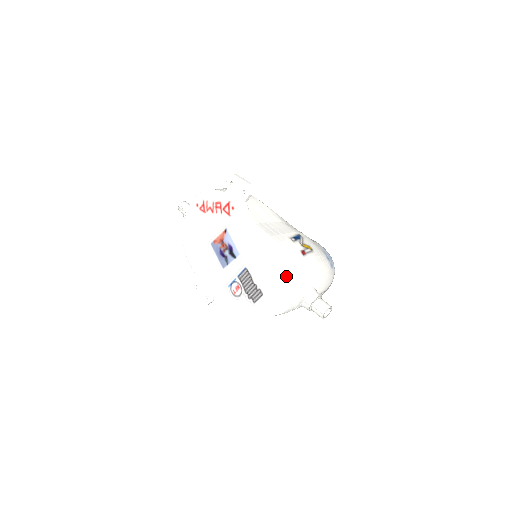
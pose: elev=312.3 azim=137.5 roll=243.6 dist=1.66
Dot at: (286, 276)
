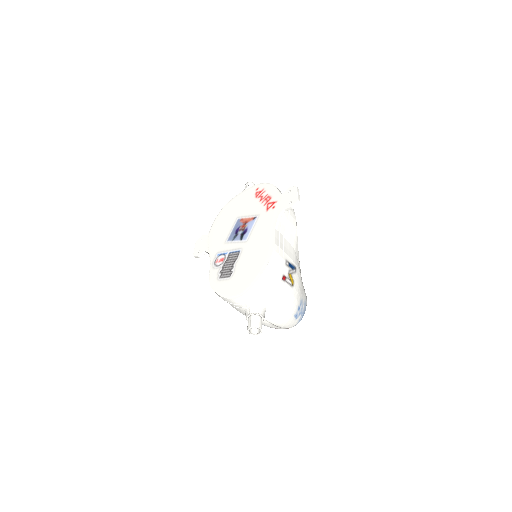
Dot at: (255, 276)
